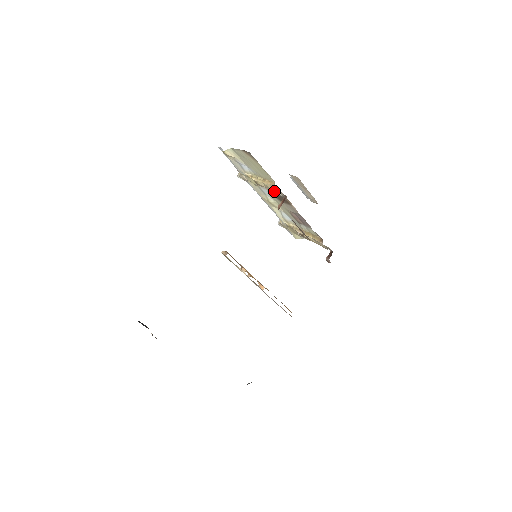
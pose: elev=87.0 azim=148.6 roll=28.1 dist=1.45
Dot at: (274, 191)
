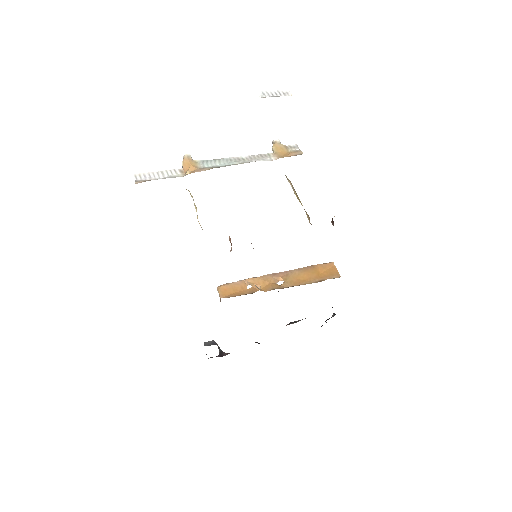
Dot at: occluded
